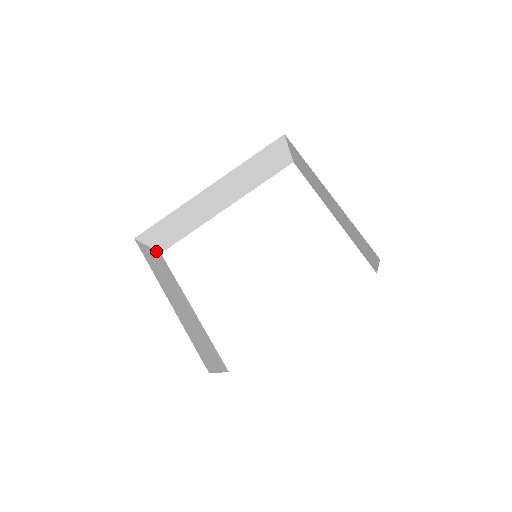
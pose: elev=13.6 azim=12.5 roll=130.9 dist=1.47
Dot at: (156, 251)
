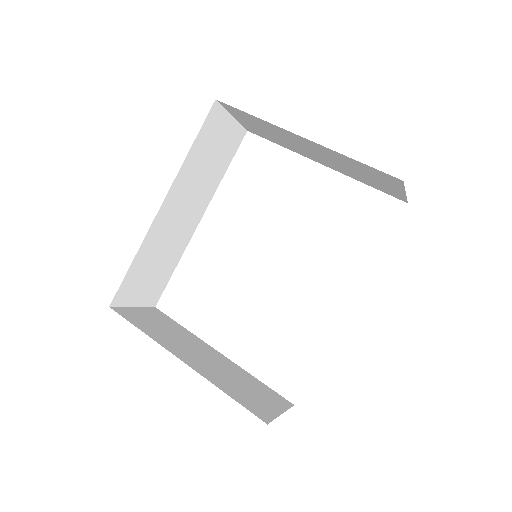
Dot at: (147, 308)
